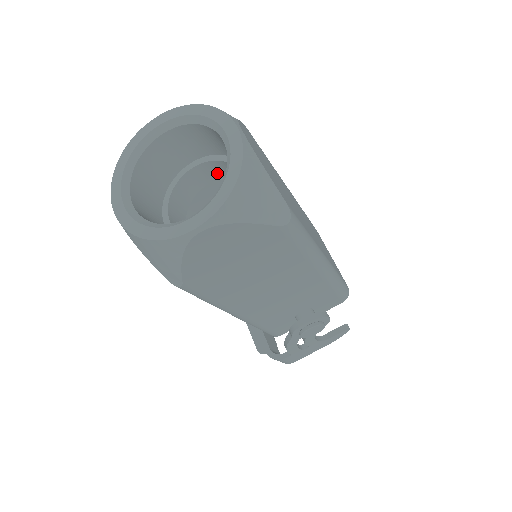
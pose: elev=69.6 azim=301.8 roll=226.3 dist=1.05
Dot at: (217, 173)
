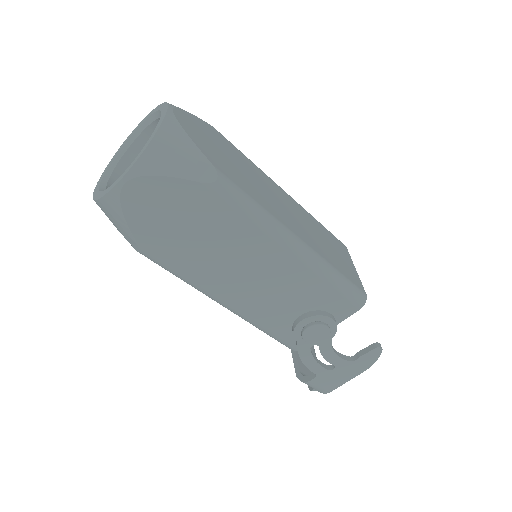
Dot at: occluded
